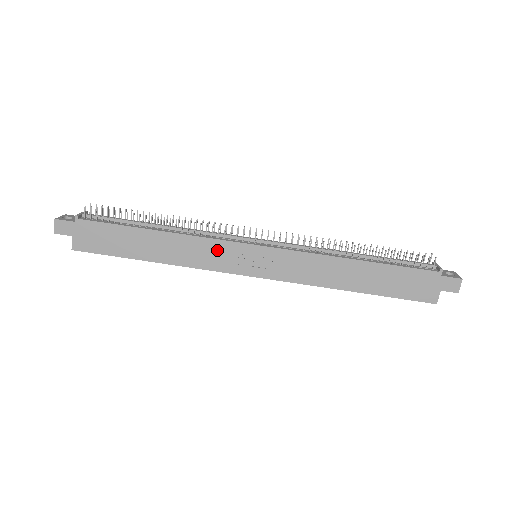
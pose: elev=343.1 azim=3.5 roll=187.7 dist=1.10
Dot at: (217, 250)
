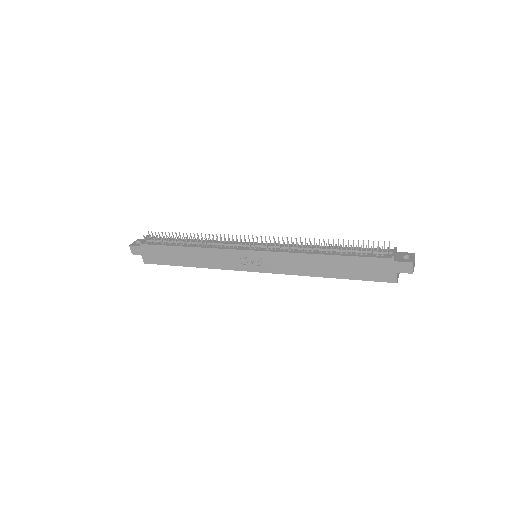
Dot at: (227, 256)
